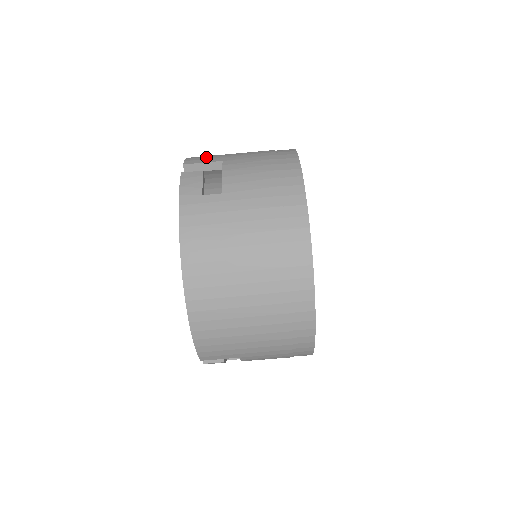
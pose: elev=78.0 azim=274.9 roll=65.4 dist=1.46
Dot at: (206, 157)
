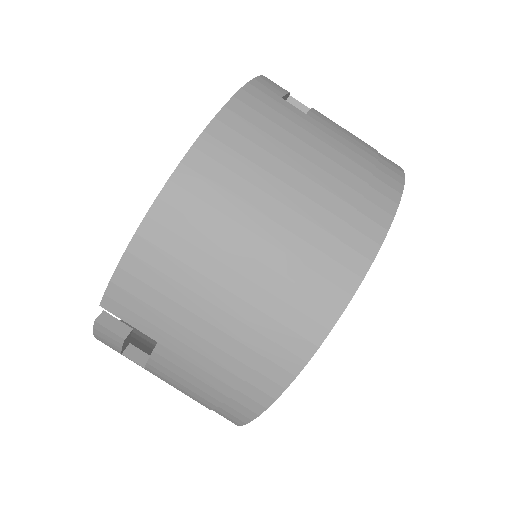
Dot at: occluded
